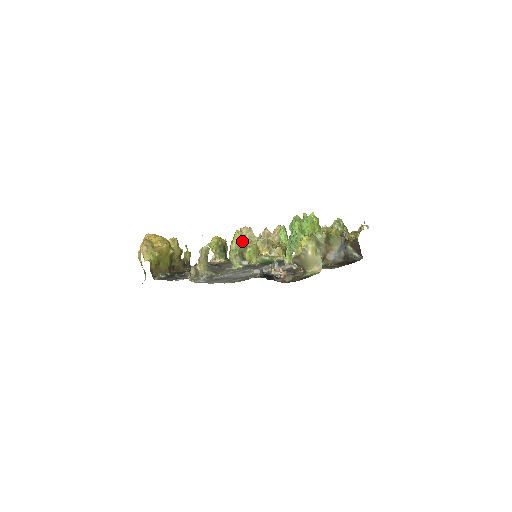
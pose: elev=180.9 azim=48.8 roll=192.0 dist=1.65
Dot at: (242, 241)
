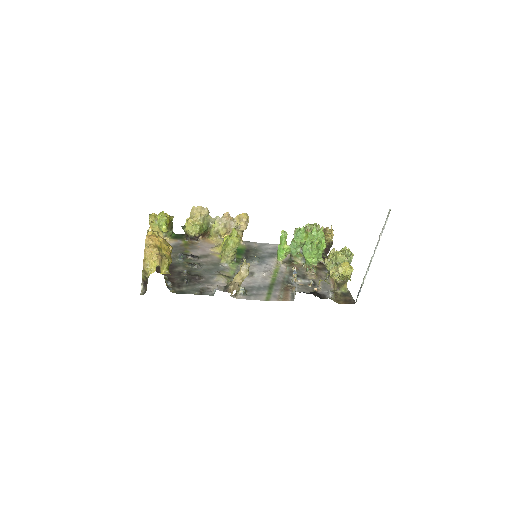
Dot at: (240, 240)
